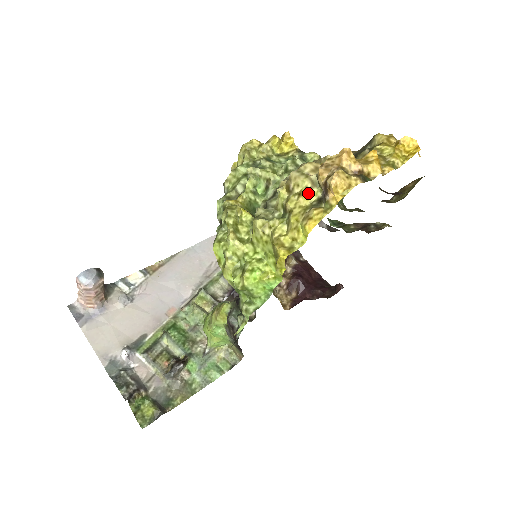
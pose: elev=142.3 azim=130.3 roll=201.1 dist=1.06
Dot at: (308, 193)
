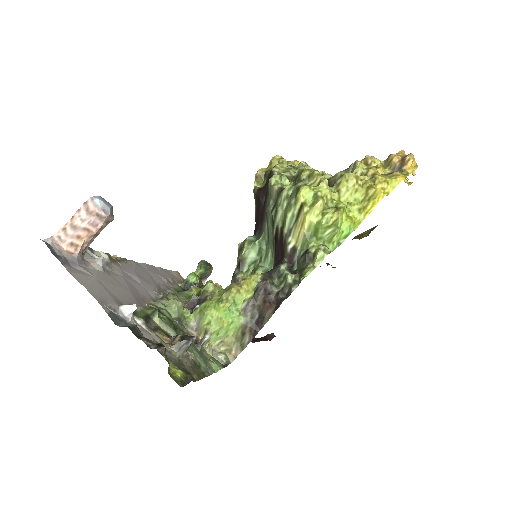
Dot at: (382, 168)
